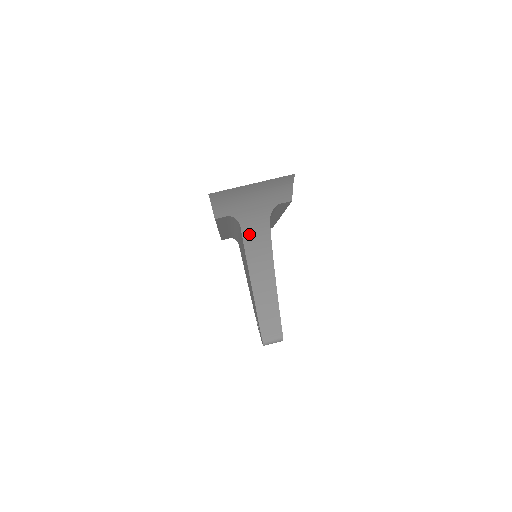
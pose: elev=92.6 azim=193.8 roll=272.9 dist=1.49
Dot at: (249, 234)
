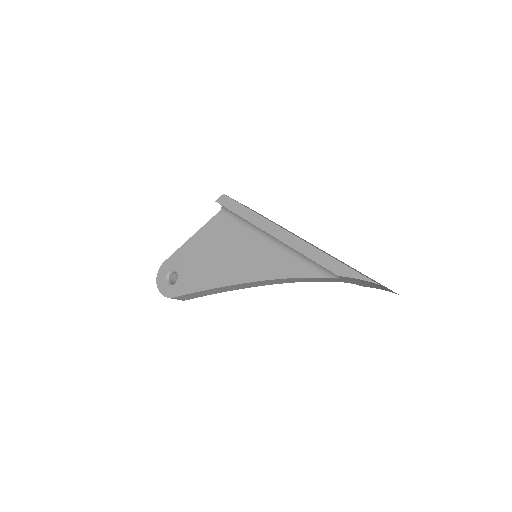
Dot at: (316, 278)
